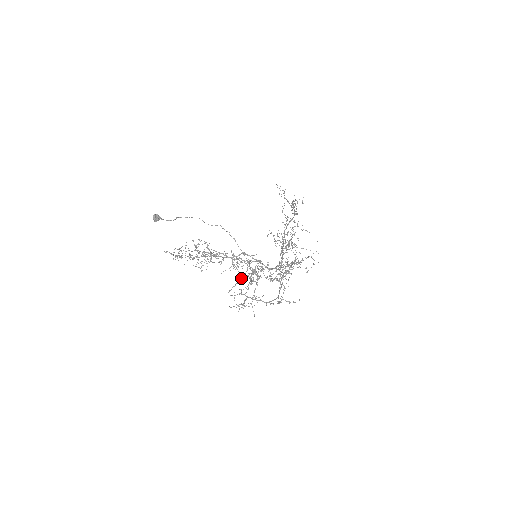
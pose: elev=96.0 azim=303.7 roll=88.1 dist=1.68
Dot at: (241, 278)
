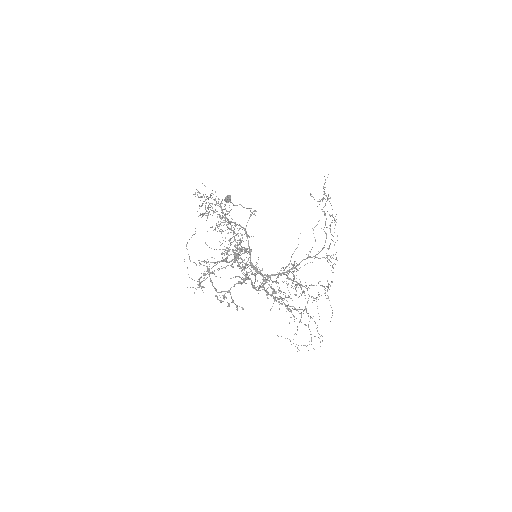
Dot at: (224, 261)
